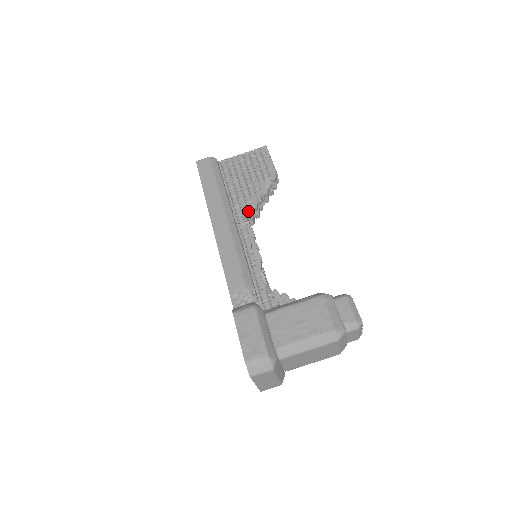
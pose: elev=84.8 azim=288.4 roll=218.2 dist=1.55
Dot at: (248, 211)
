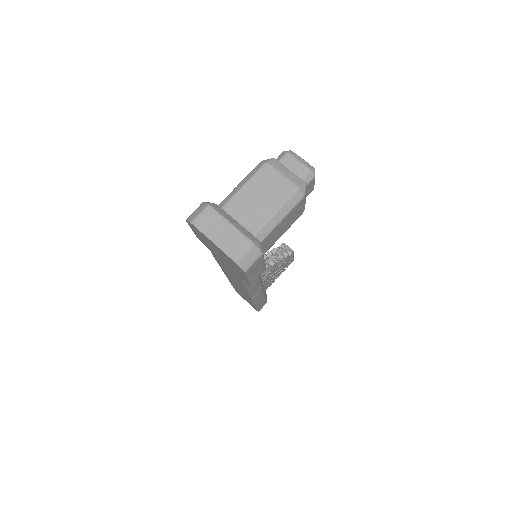
Dot at: occluded
